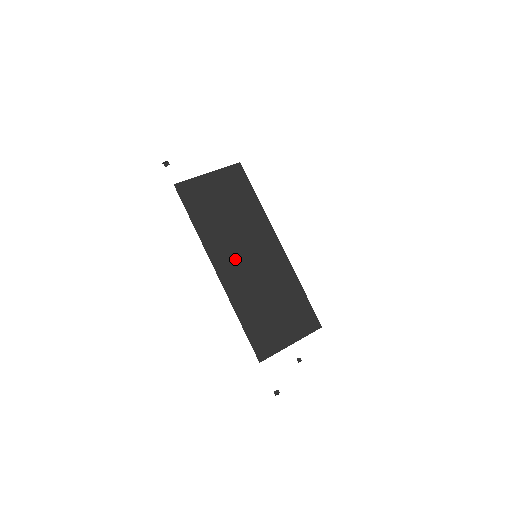
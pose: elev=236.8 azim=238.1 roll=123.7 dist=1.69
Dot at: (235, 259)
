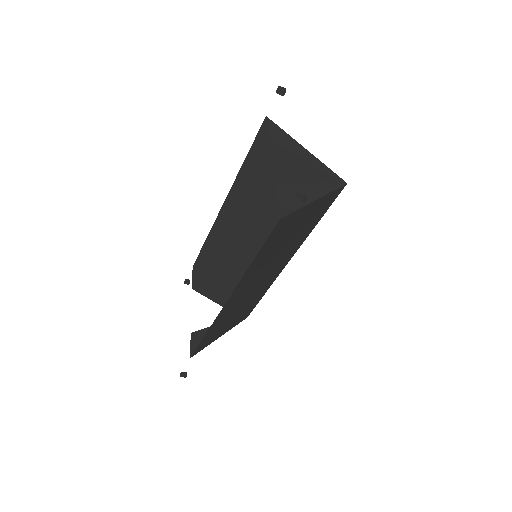
Dot at: (249, 287)
